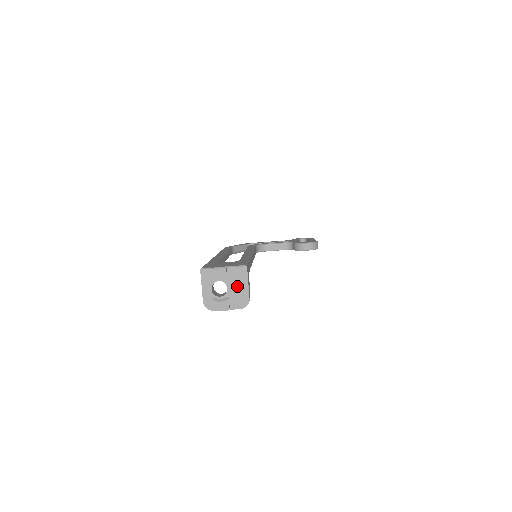
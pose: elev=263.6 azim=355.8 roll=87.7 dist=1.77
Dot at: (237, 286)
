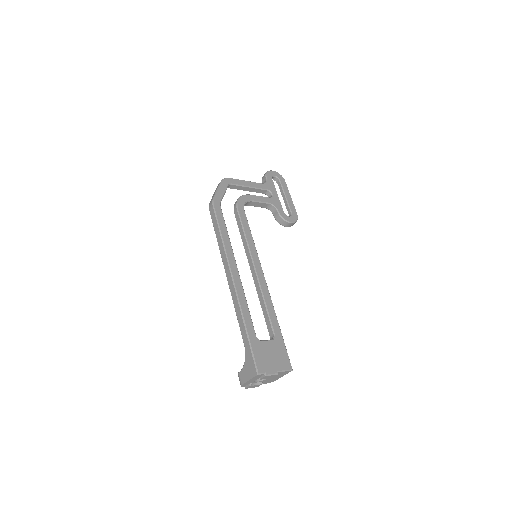
Dot at: (275, 377)
